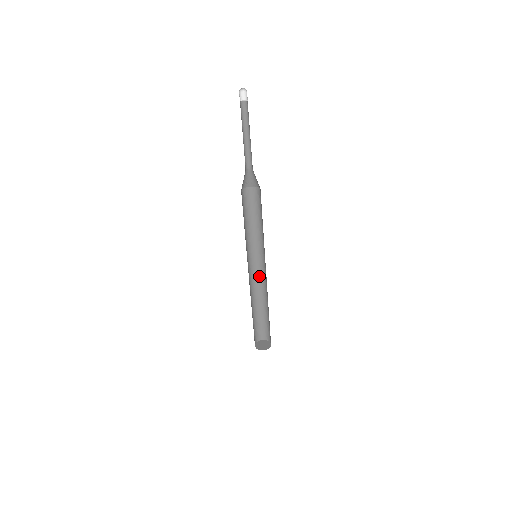
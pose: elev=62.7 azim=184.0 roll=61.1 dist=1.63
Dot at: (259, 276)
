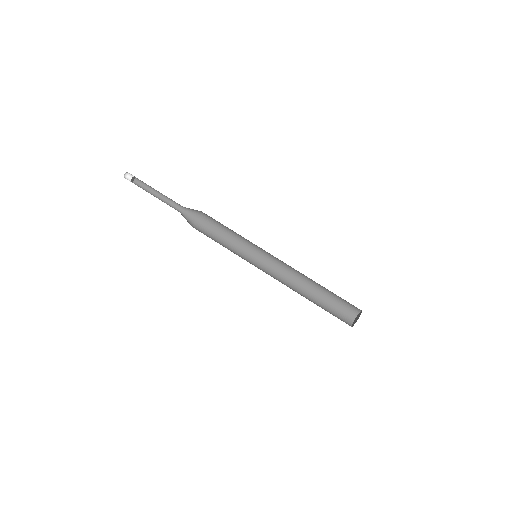
Dot at: (279, 276)
